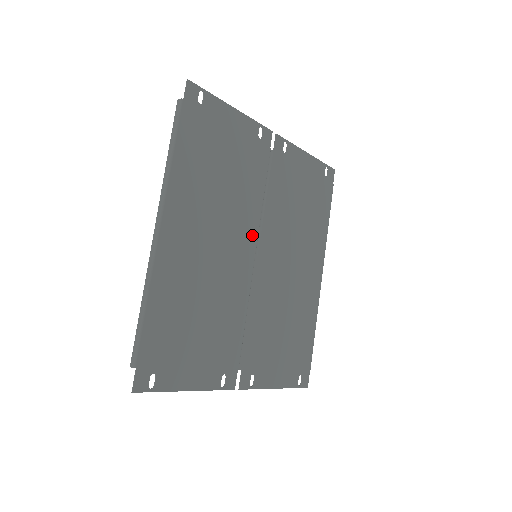
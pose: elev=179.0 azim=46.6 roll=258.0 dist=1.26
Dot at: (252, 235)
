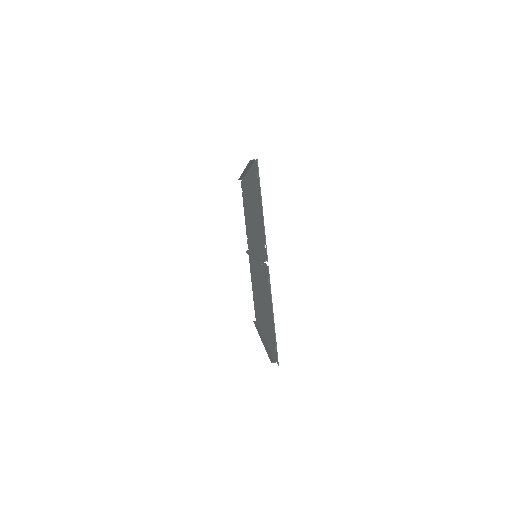
Dot at: (258, 264)
